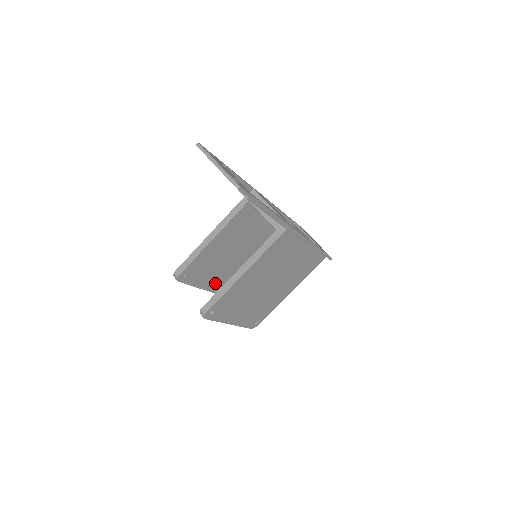
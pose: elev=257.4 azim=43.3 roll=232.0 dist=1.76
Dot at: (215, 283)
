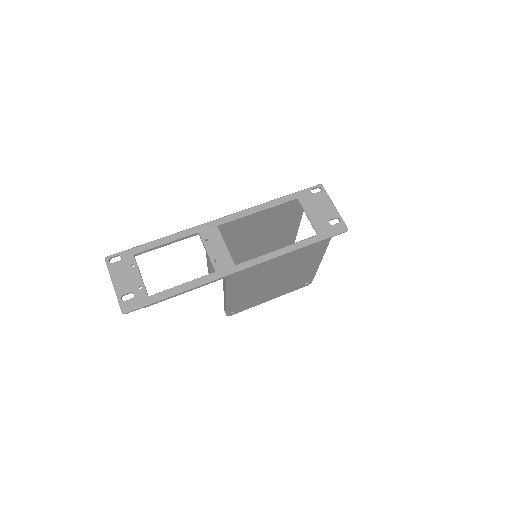
Dot at: occluded
